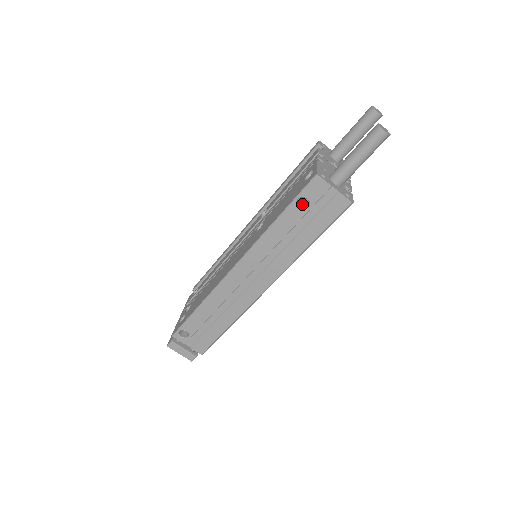
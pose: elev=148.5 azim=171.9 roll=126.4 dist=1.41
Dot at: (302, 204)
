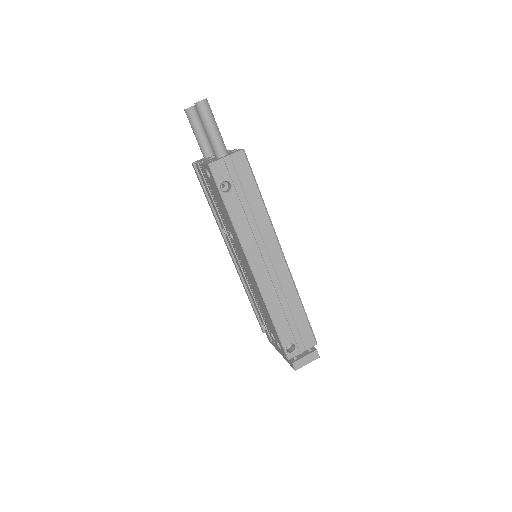
Dot at: (227, 190)
